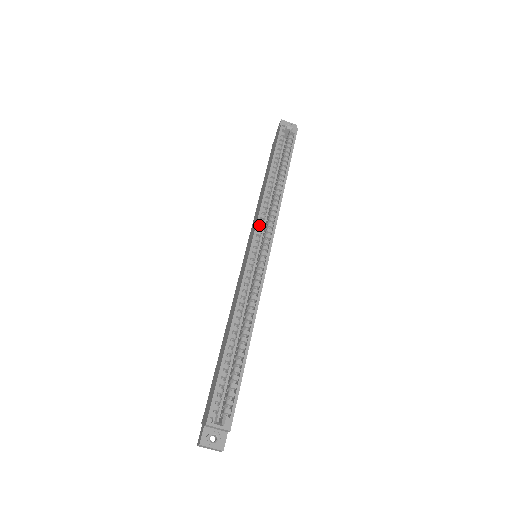
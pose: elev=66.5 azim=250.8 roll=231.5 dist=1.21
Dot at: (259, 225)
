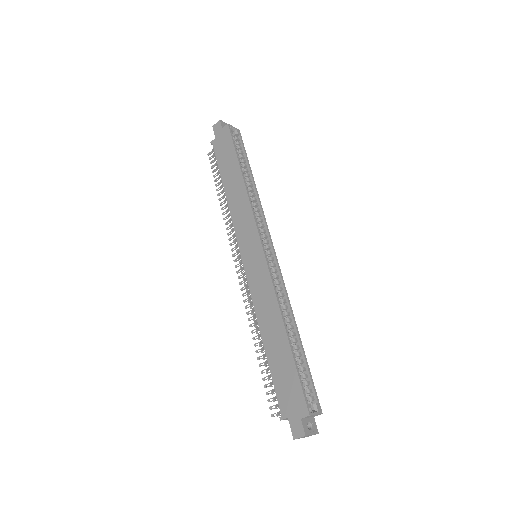
Dot at: (257, 226)
